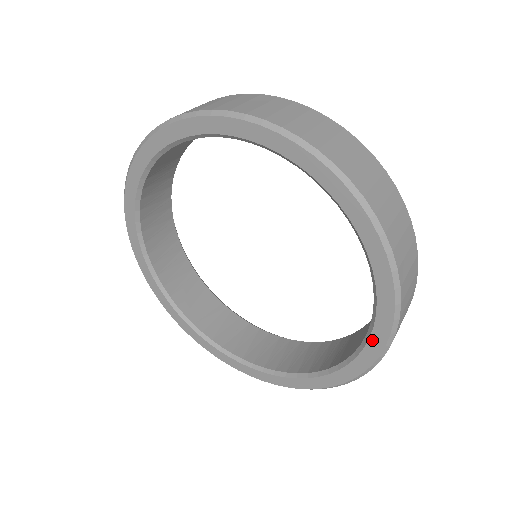
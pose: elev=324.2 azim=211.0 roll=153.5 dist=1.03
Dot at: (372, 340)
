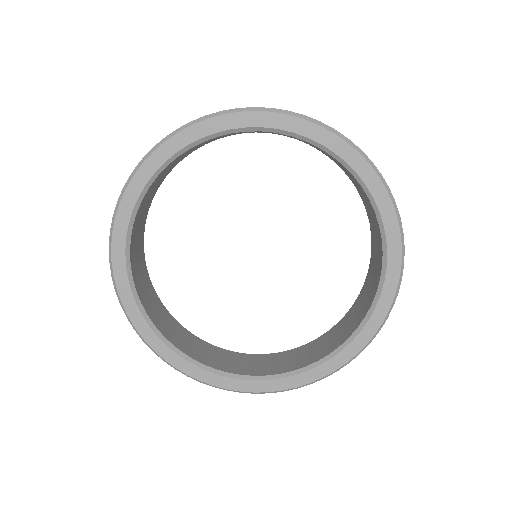
Dot at: (389, 238)
